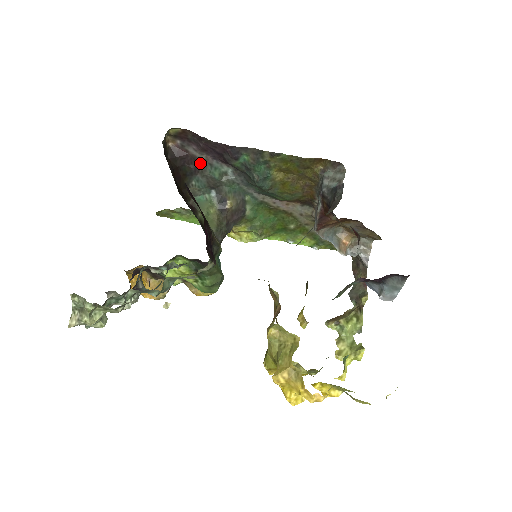
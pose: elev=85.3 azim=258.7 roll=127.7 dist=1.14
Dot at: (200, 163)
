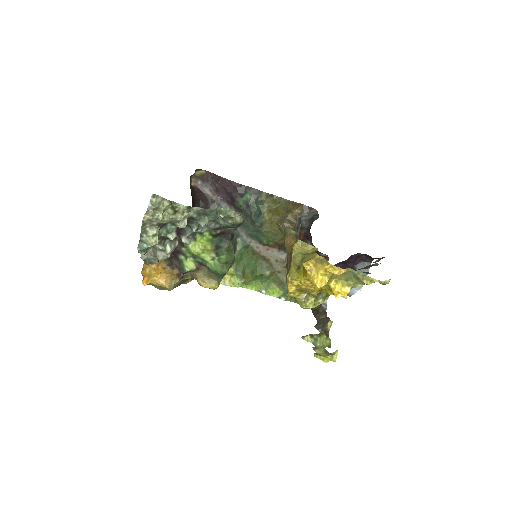
Dot at: (210, 203)
